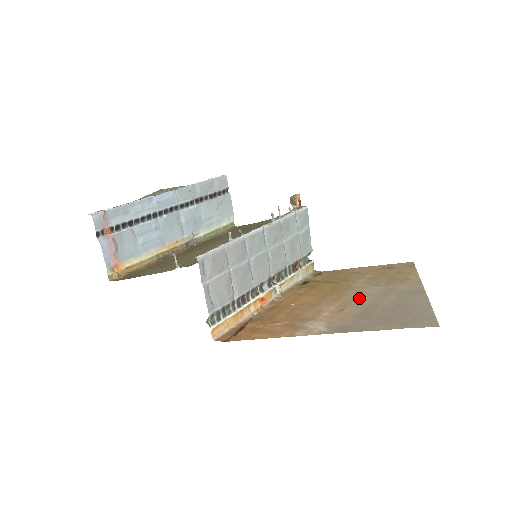
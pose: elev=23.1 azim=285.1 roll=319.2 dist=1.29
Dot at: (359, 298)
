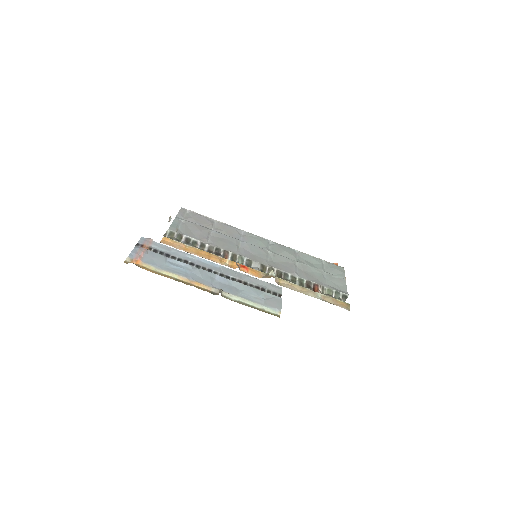
Dot at: occluded
